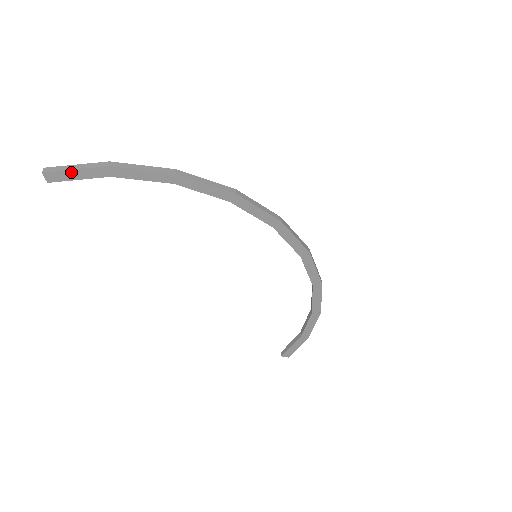
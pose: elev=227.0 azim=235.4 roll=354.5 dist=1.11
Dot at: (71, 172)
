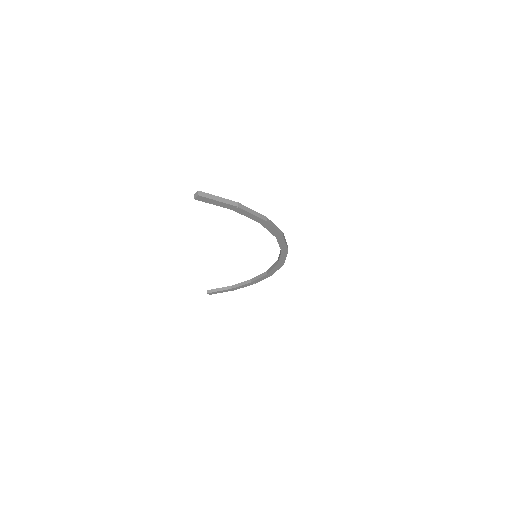
Dot at: (215, 201)
